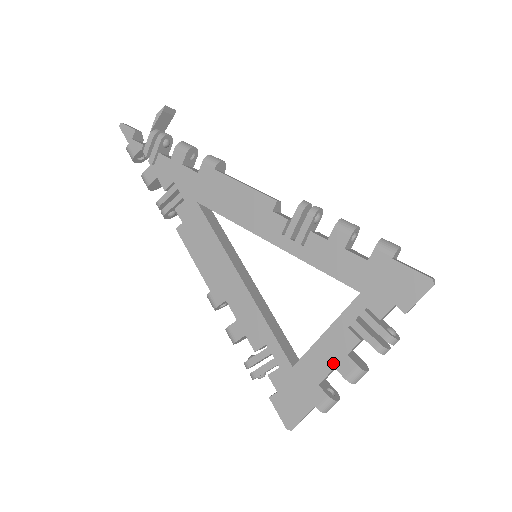
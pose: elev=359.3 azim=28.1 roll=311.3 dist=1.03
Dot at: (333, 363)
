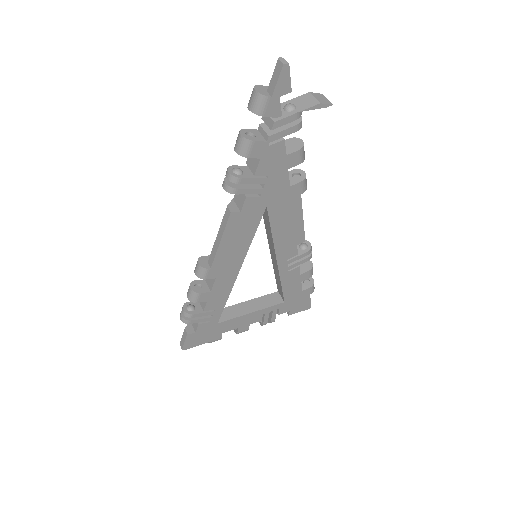
Dot at: (240, 326)
